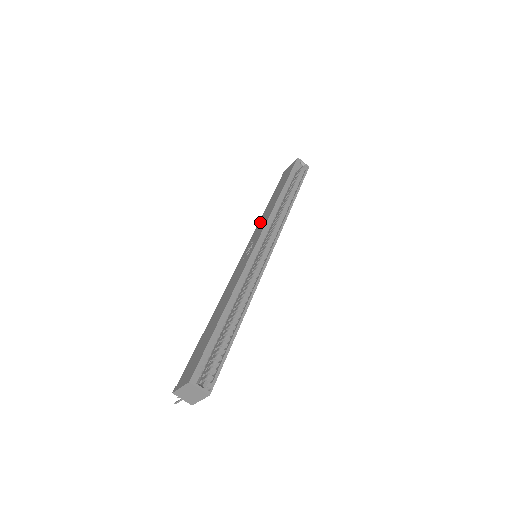
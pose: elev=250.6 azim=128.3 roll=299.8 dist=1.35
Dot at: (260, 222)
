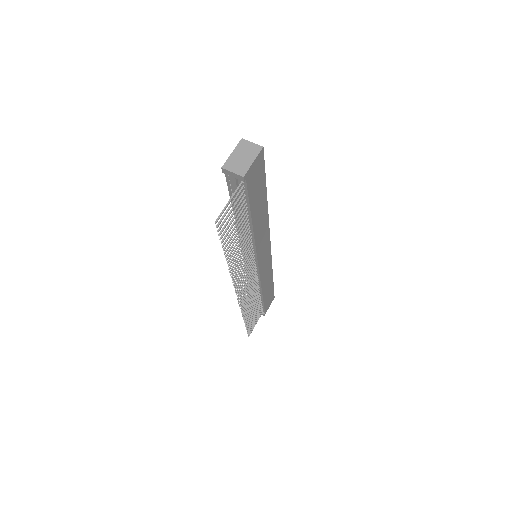
Dot at: occluded
